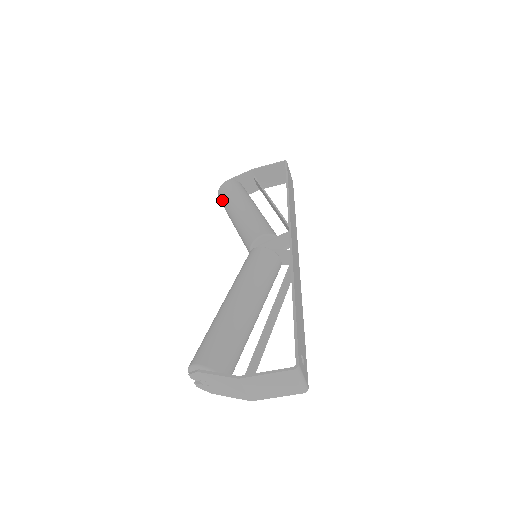
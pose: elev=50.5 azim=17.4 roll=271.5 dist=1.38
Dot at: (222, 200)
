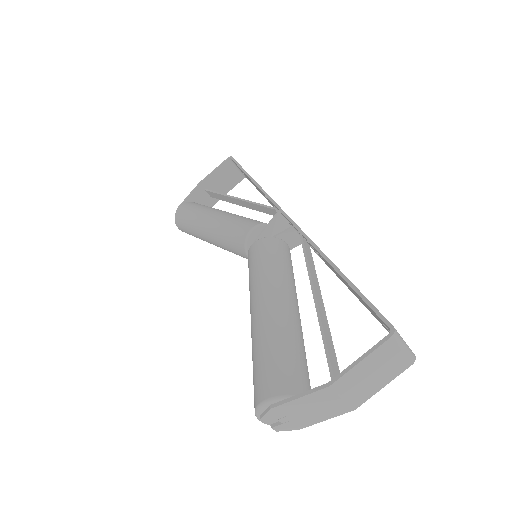
Dot at: (184, 227)
